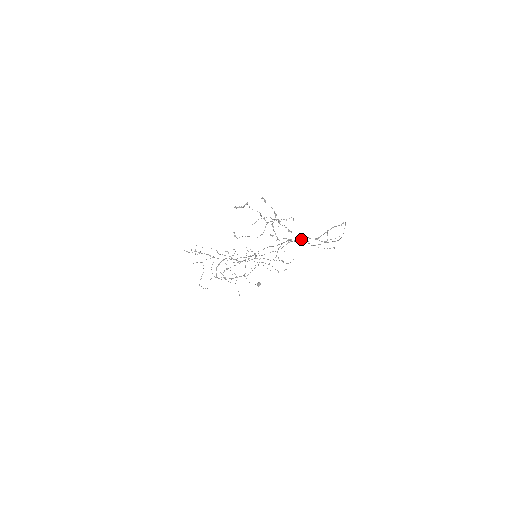
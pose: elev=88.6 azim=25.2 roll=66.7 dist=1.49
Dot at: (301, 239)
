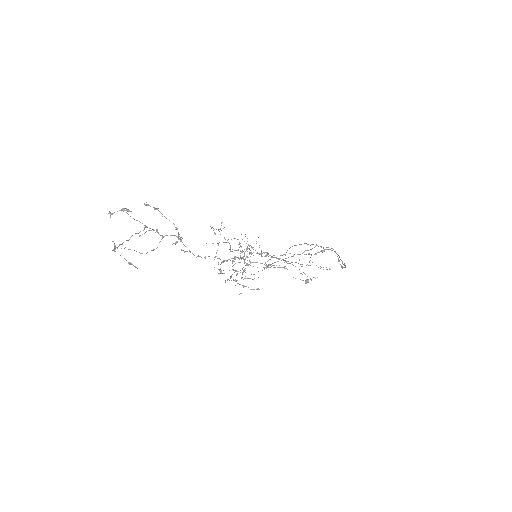
Dot at: (327, 247)
